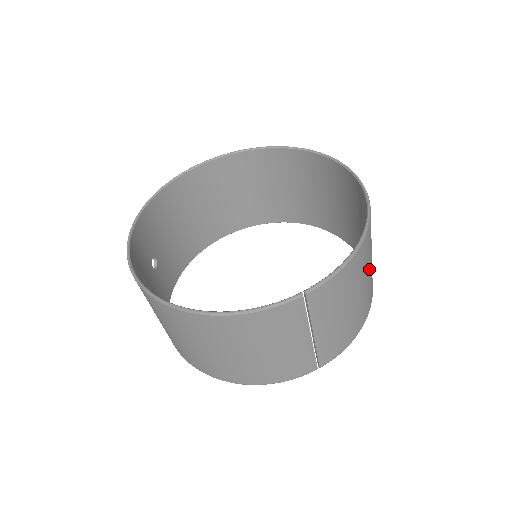
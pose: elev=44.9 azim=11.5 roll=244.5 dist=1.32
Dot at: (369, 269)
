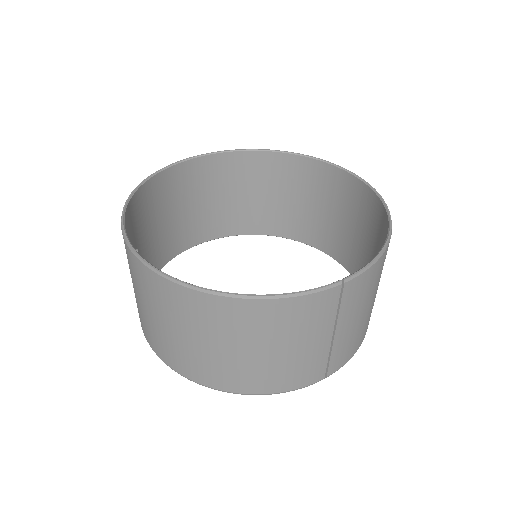
Dot at: occluded
